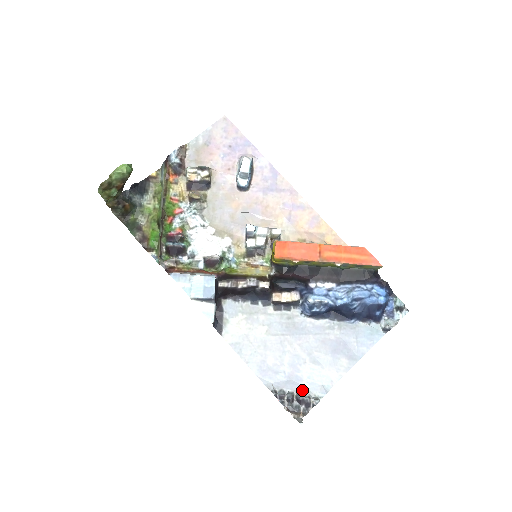
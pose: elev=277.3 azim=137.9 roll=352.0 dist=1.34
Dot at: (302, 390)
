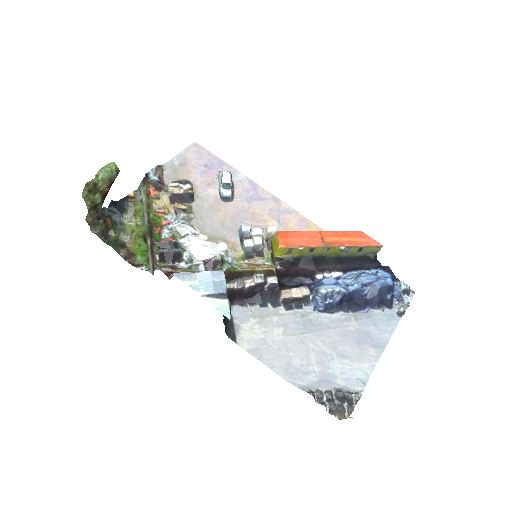
Dot at: (339, 387)
